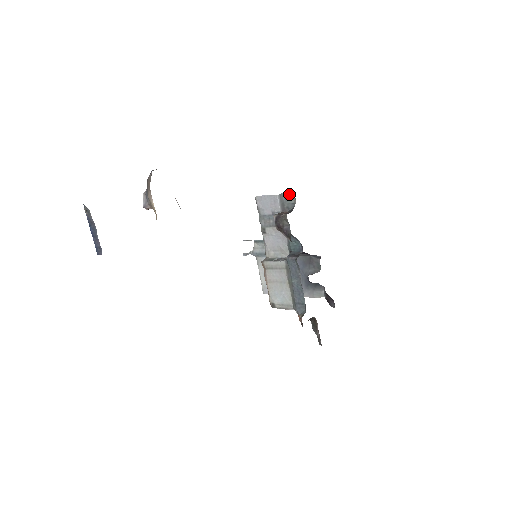
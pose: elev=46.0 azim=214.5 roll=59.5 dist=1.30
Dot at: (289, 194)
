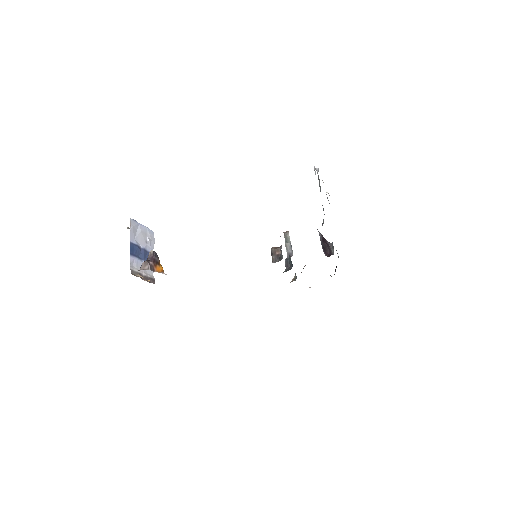
Dot at: occluded
